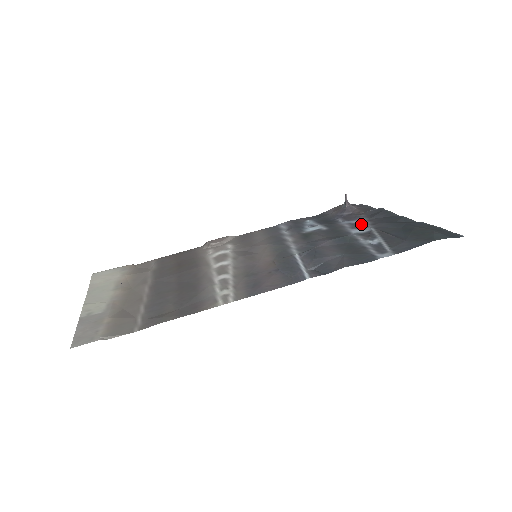
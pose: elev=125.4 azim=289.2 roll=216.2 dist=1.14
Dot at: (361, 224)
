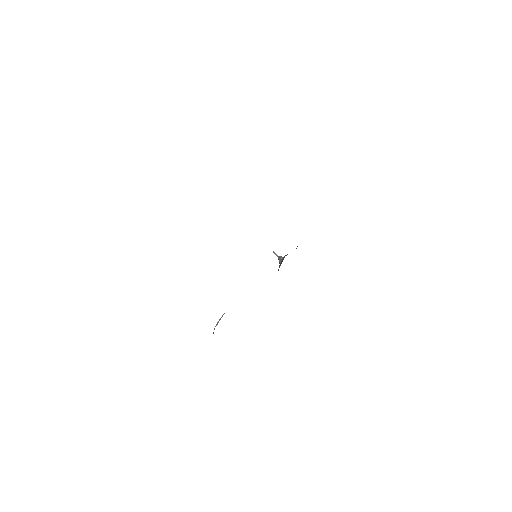
Dot at: occluded
